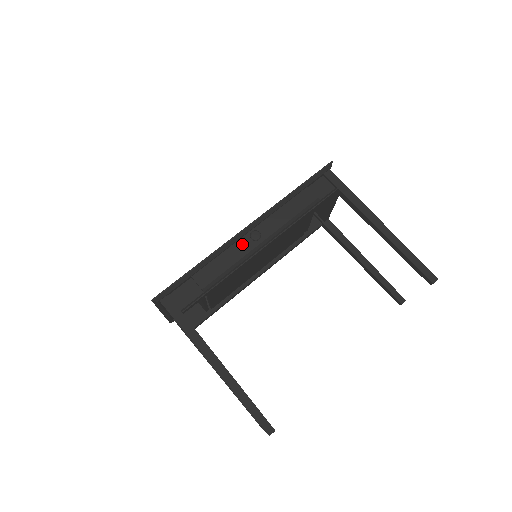
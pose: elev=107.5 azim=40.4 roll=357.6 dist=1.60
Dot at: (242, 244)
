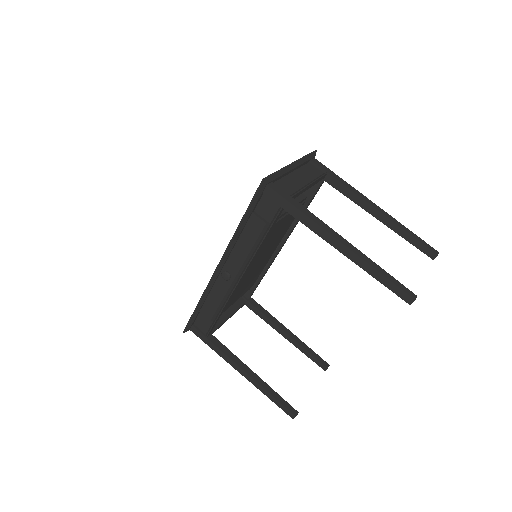
Dot at: (221, 282)
